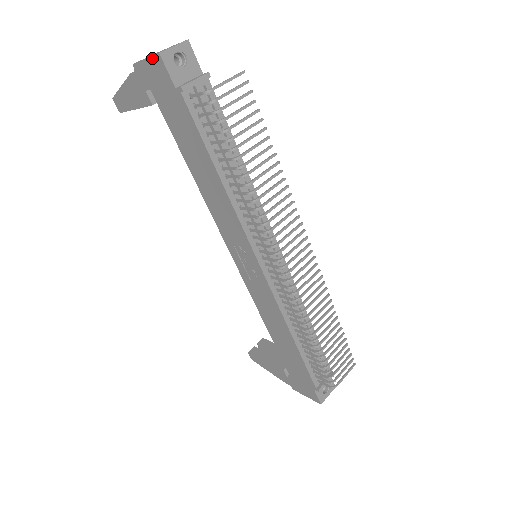
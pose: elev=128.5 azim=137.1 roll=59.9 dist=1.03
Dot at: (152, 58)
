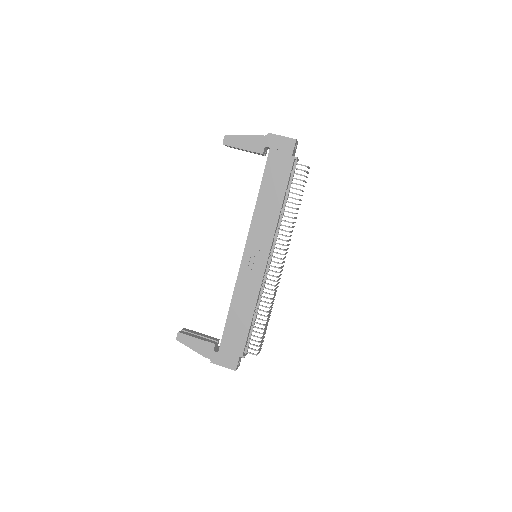
Dot at: (288, 138)
